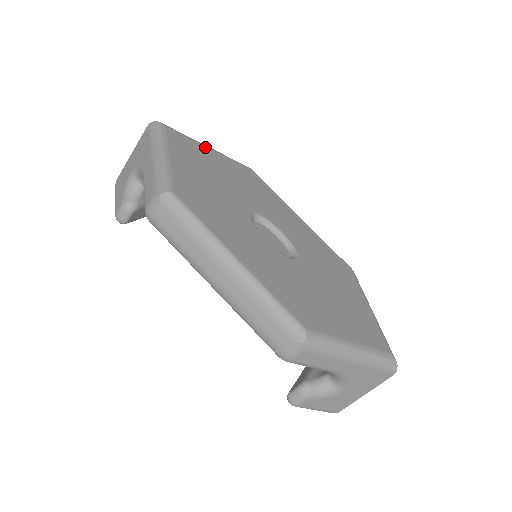
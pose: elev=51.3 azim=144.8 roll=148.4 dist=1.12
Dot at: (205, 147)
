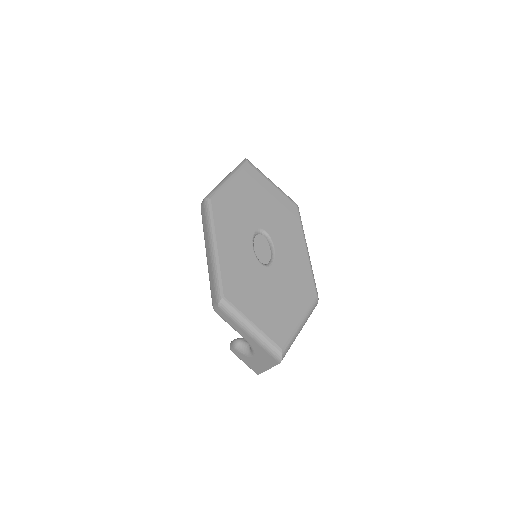
Dot at: (268, 182)
